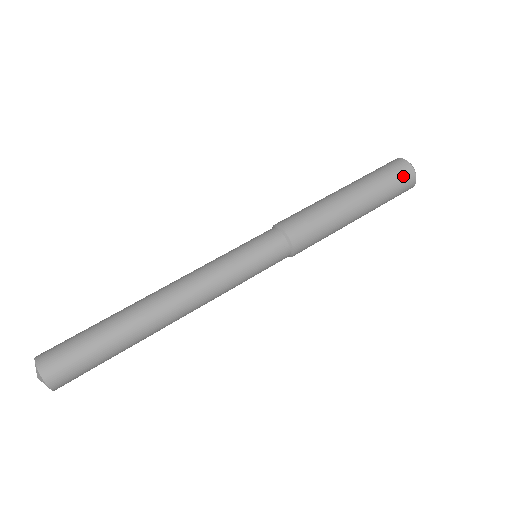
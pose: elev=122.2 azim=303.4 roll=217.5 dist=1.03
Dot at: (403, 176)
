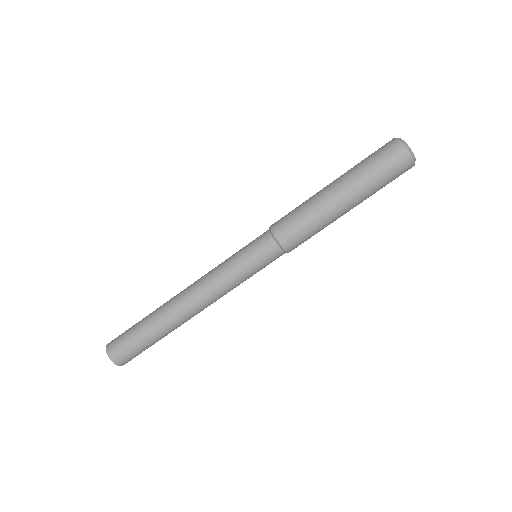
Dot at: (401, 172)
